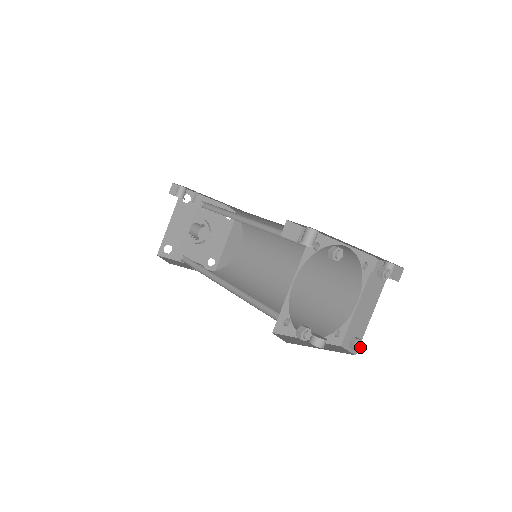
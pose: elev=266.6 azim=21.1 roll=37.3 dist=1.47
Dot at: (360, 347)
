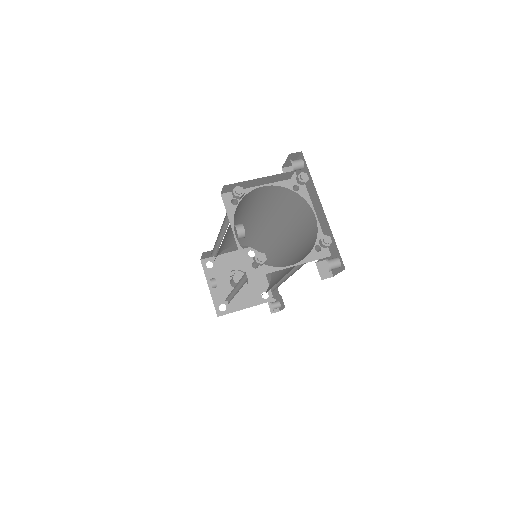
Dot at: (261, 260)
